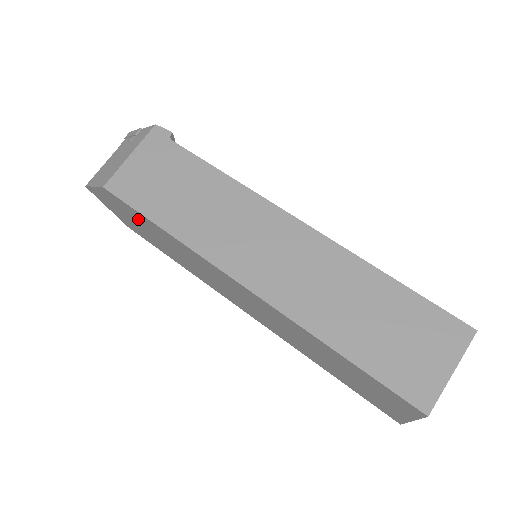
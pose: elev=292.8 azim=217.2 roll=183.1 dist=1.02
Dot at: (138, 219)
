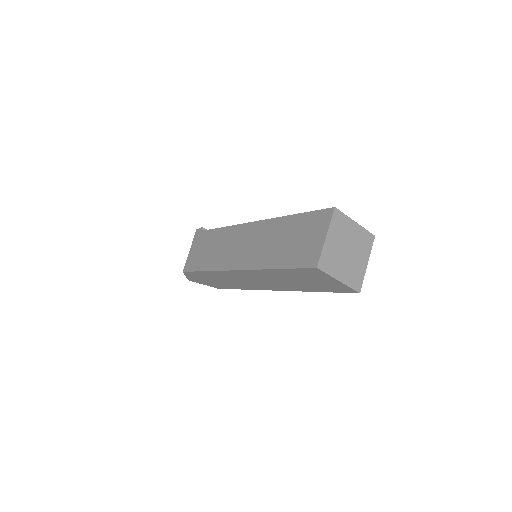
Dot at: (203, 277)
